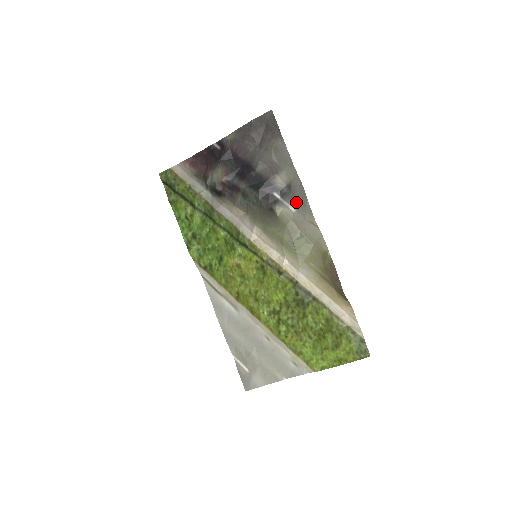
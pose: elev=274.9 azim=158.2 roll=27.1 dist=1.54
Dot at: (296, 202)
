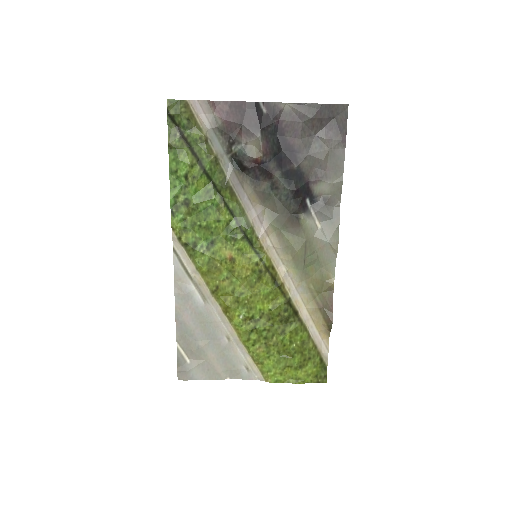
Dot at: (326, 219)
